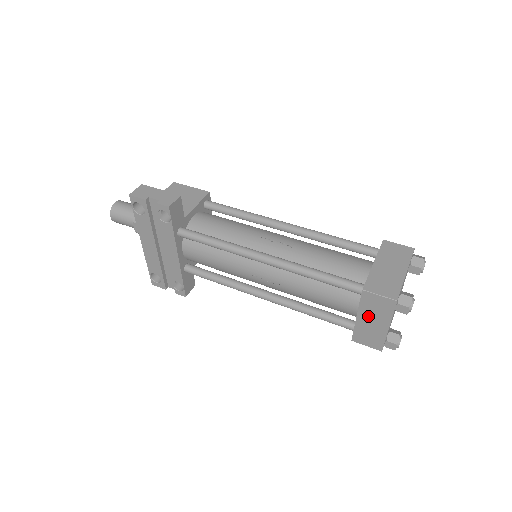
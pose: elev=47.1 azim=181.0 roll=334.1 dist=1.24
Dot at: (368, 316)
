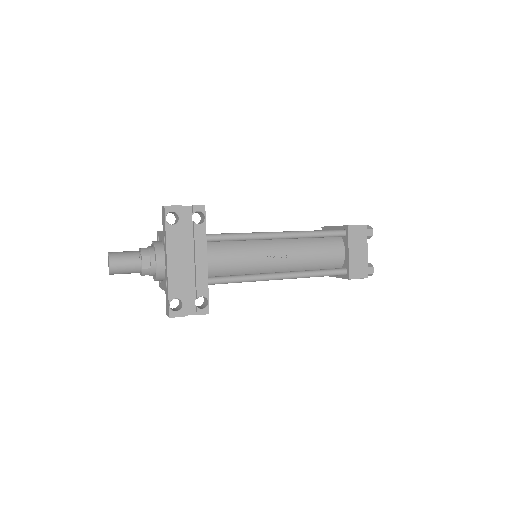
Dot at: (355, 248)
